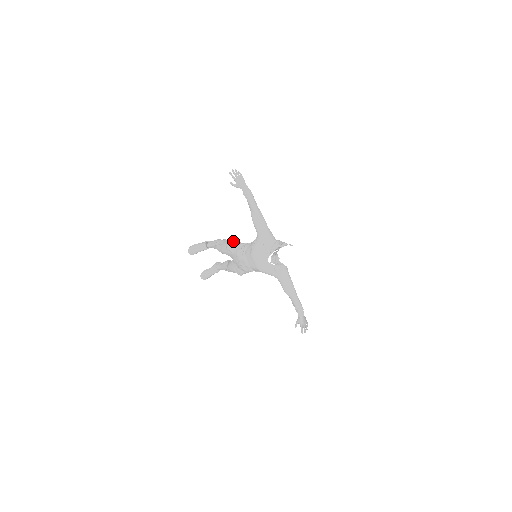
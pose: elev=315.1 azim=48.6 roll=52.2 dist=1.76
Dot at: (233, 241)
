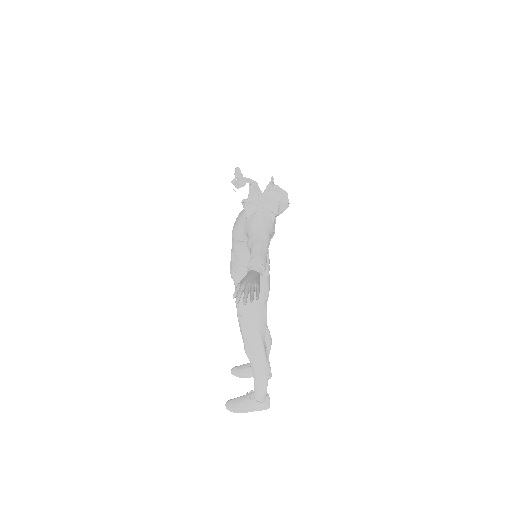
Dot at: occluded
